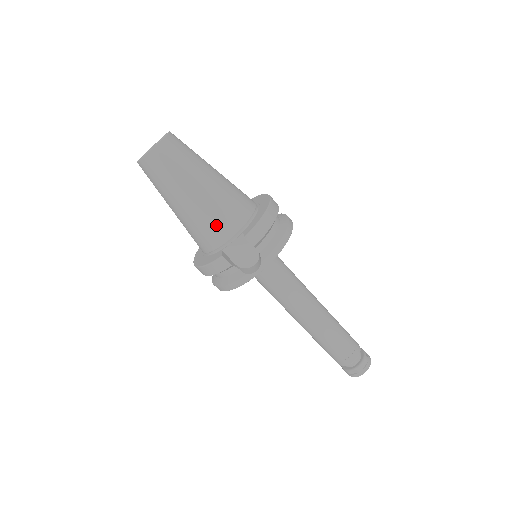
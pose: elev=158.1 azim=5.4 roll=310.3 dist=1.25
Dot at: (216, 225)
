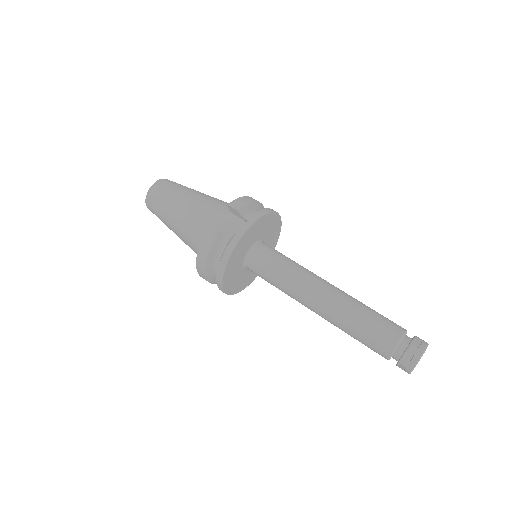
Dot at: (206, 214)
